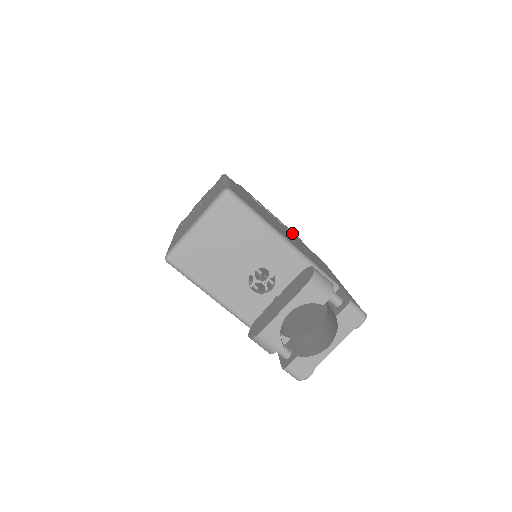
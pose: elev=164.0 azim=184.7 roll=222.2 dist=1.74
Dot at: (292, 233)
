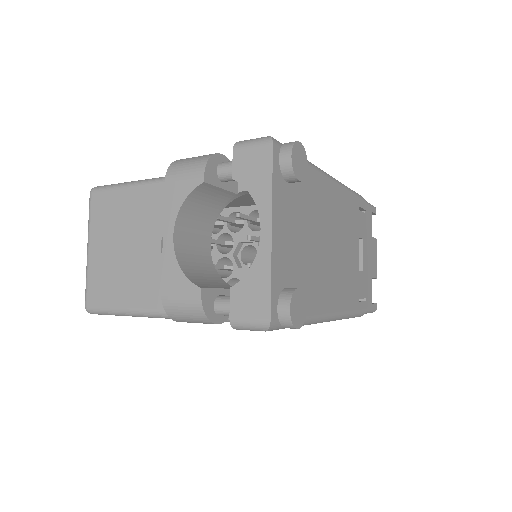
Dot at: occluded
